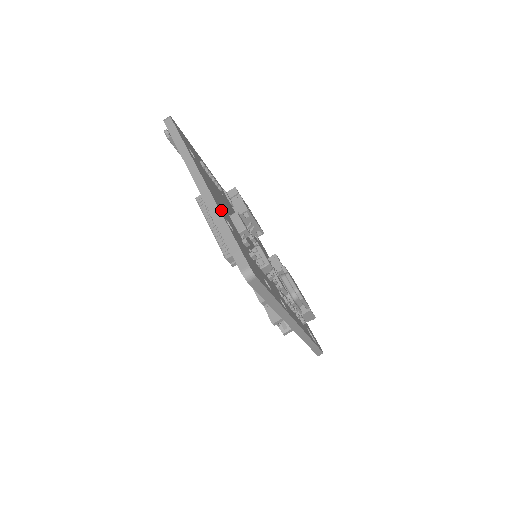
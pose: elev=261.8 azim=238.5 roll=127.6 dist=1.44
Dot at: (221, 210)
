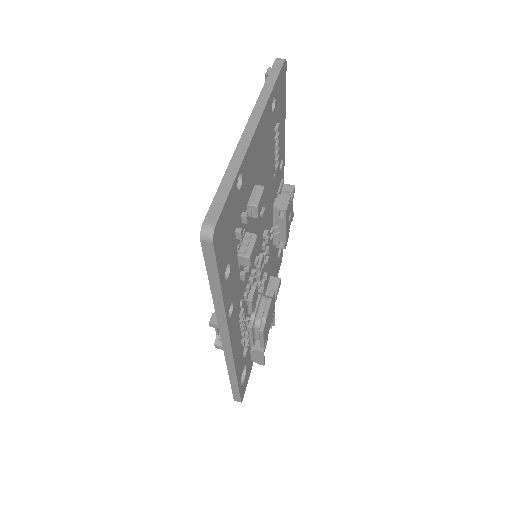
Dot at: (246, 163)
